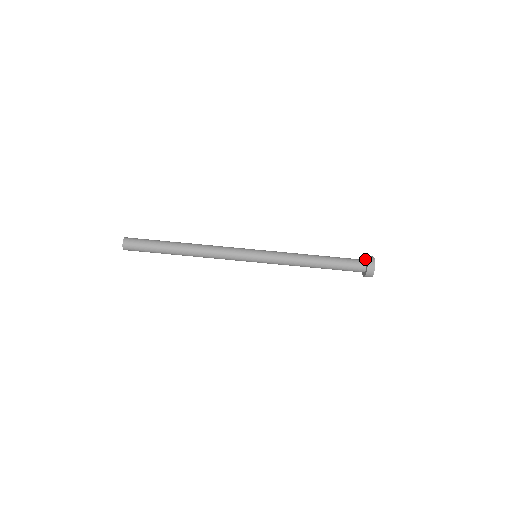
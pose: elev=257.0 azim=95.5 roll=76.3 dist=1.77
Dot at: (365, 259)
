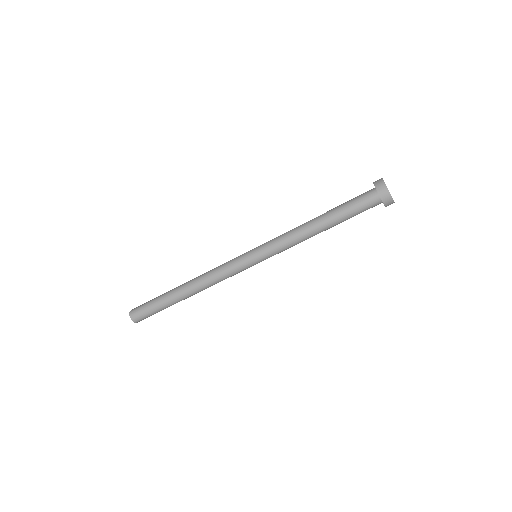
Dot at: (375, 188)
